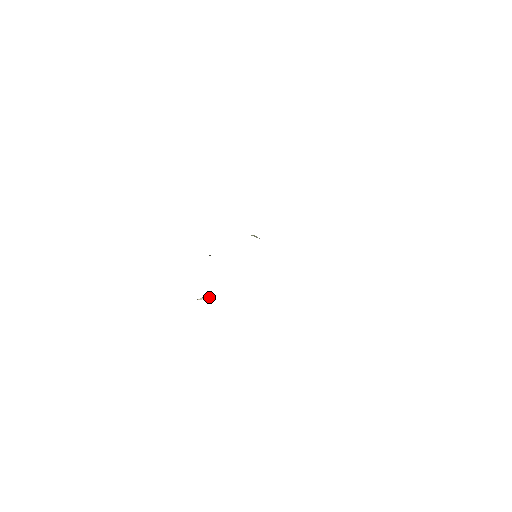
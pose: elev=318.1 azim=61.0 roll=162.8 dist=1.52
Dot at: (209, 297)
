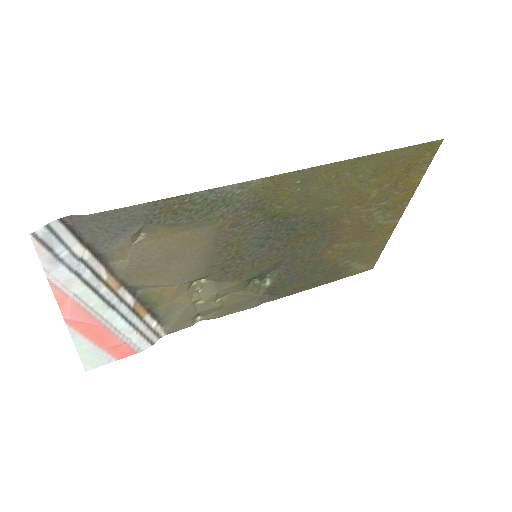
Dot at: (152, 235)
